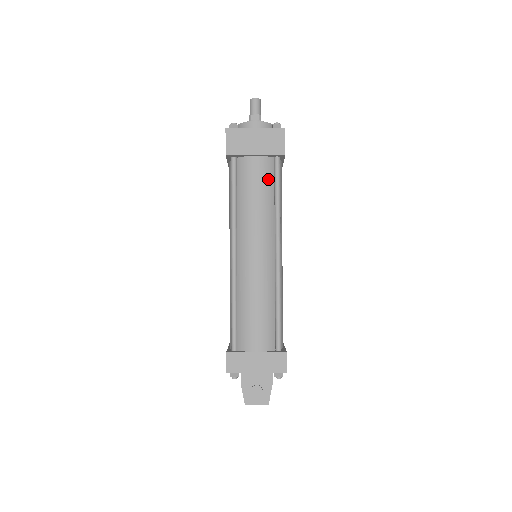
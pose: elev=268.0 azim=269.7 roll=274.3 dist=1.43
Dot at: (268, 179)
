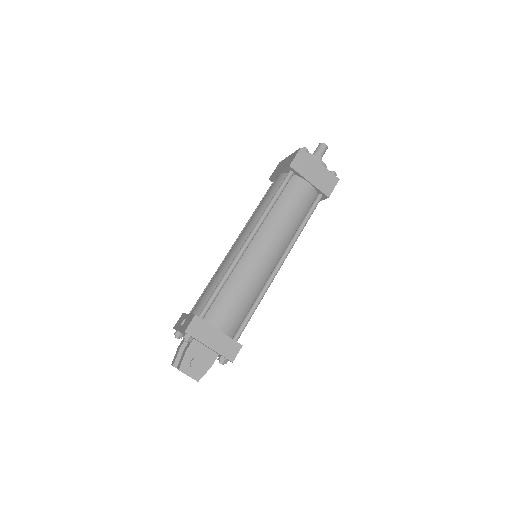
Dot at: (306, 205)
